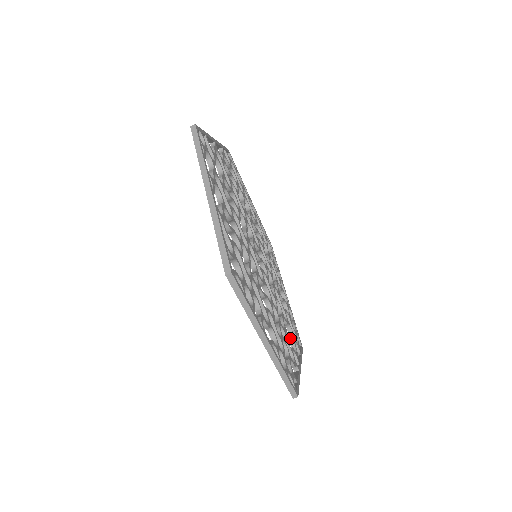
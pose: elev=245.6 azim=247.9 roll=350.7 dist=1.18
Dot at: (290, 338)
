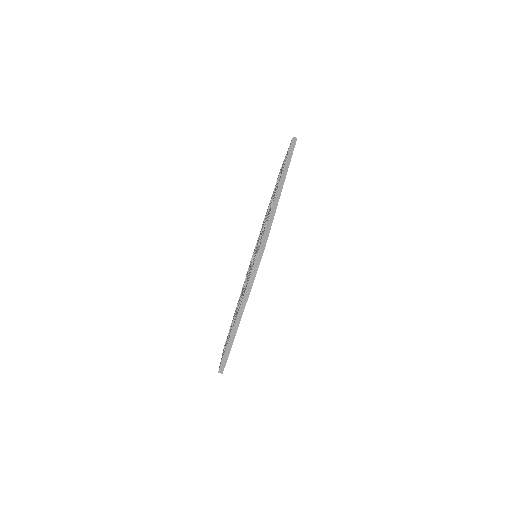
Dot at: occluded
